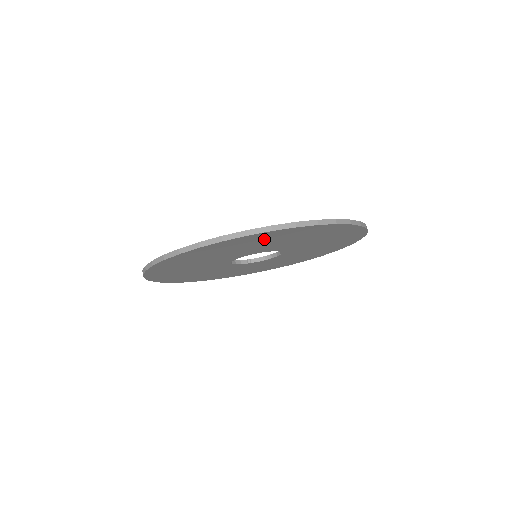
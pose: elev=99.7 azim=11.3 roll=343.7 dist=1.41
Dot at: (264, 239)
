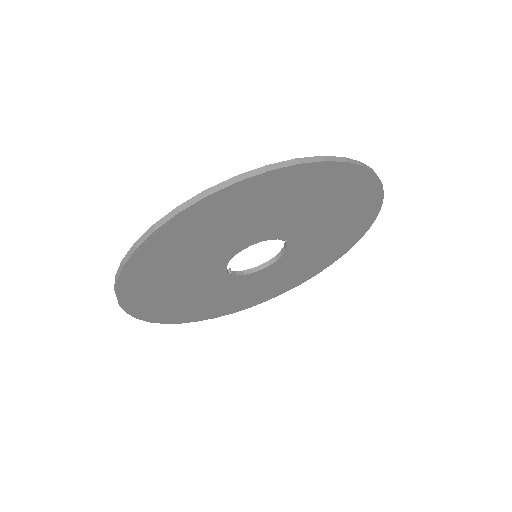
Dot at: (343, 194)
